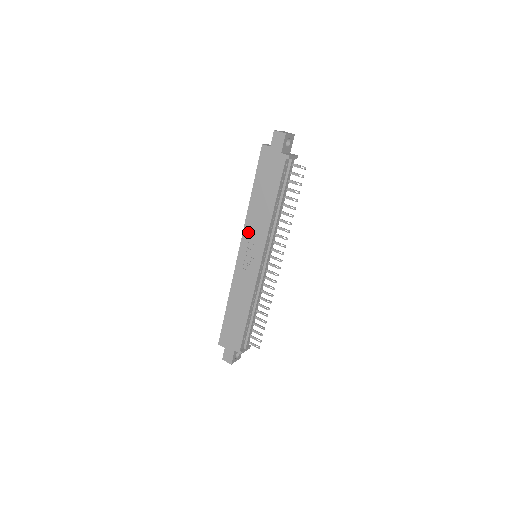
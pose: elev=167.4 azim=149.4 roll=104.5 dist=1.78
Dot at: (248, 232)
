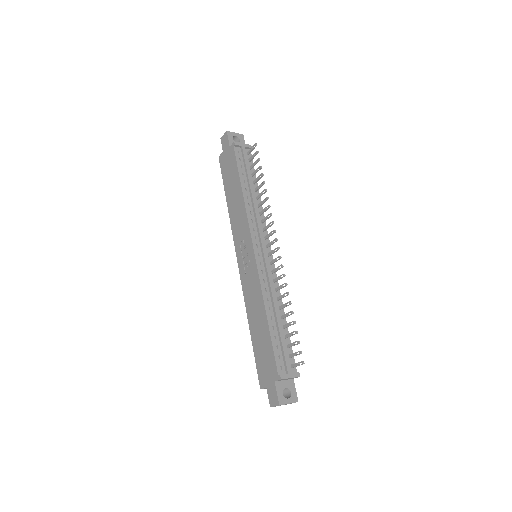
Dot at: (236, 234)
